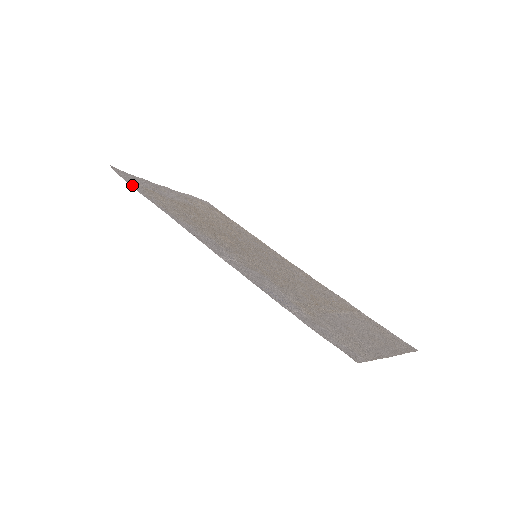
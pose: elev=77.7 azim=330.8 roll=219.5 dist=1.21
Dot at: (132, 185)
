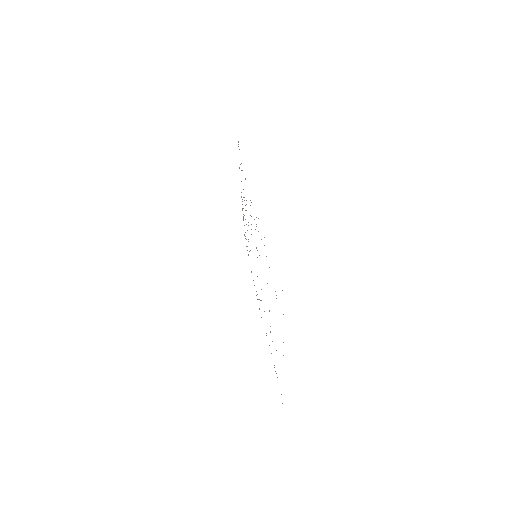
Dot at: occluded
